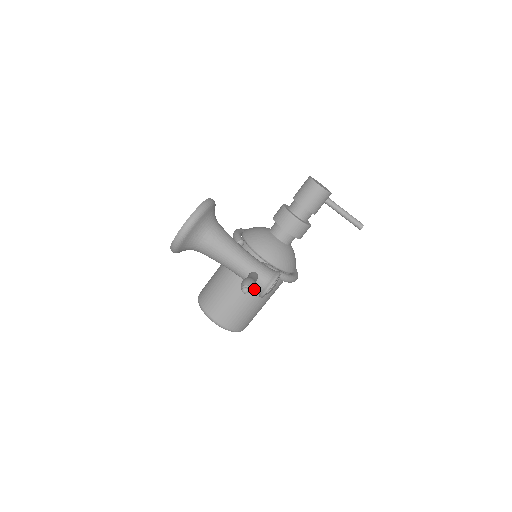
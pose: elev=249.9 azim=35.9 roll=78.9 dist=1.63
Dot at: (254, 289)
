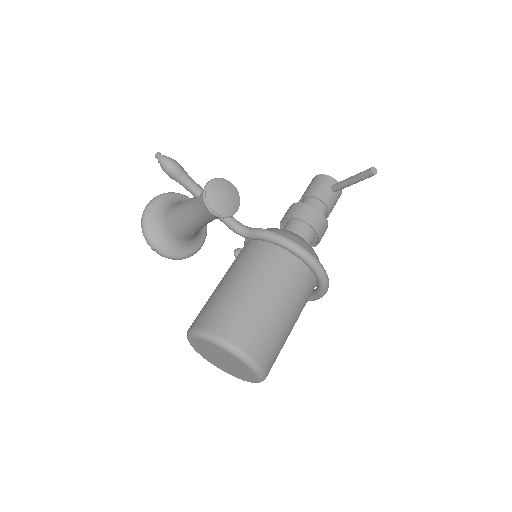
Dot at: (241, 268)
